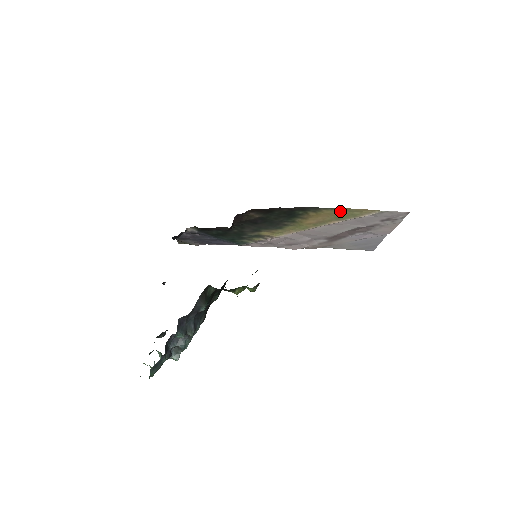
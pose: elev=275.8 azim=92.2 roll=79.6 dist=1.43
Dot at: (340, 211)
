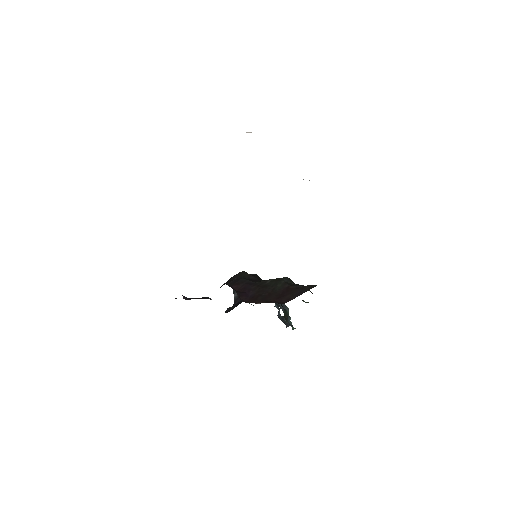
Dot at: occluded
